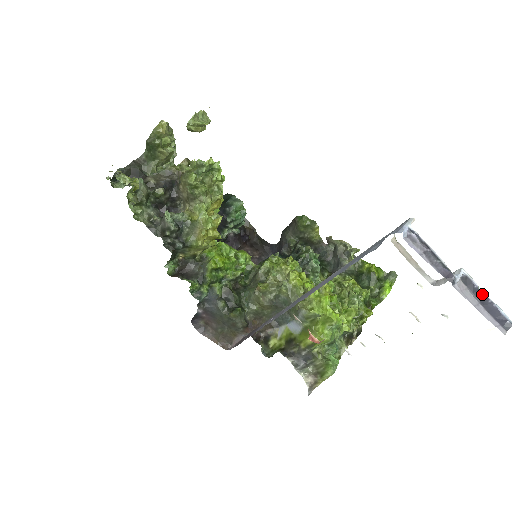
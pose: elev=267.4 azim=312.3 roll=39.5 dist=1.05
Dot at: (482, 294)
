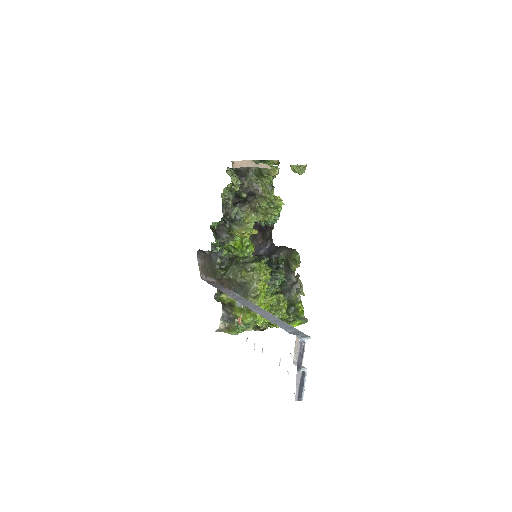
Dot at: (303, 383)
